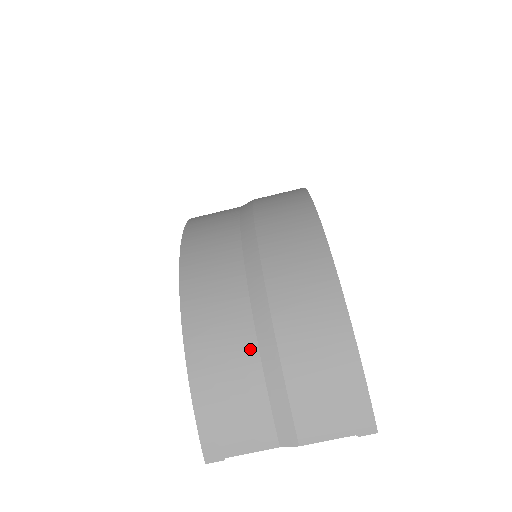
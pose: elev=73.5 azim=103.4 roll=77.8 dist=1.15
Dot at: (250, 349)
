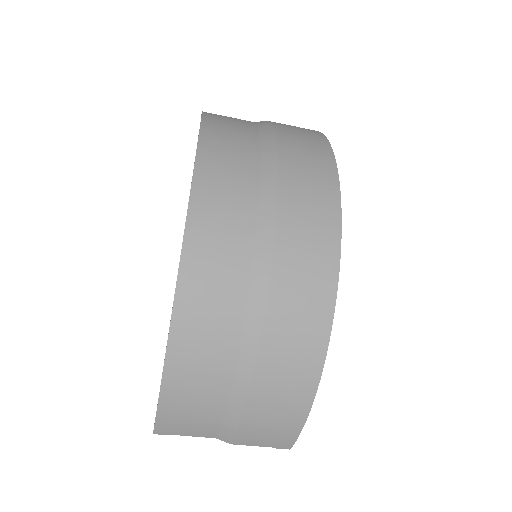
Dot at: (223, 387)
